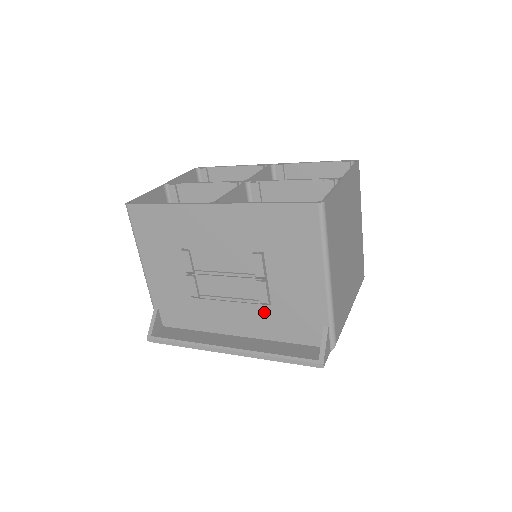
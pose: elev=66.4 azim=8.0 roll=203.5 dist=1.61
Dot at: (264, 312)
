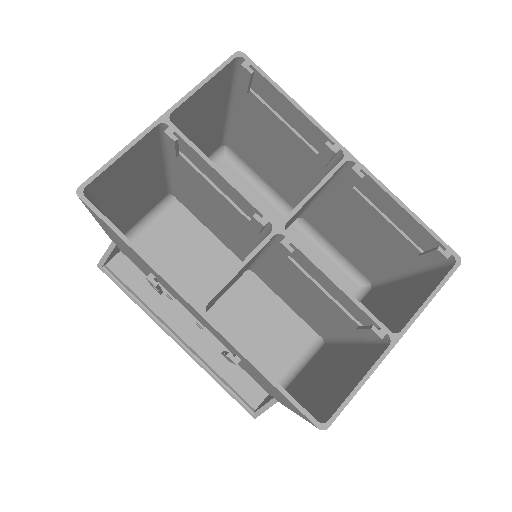
Dot at: occluded
